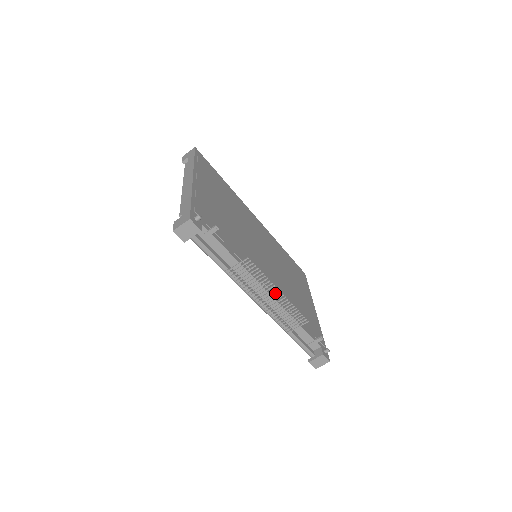
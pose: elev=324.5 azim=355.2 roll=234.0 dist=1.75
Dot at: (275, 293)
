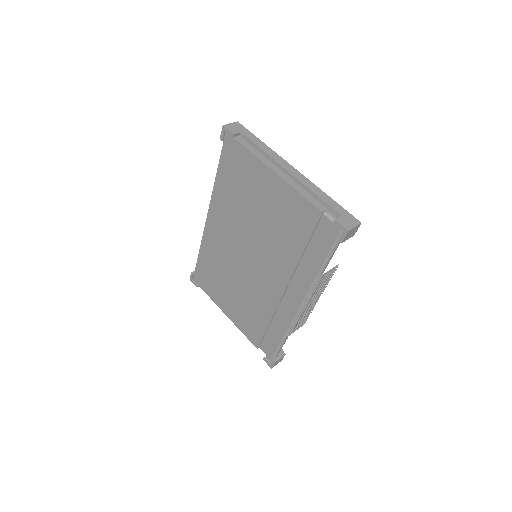
Dot at: occluded
